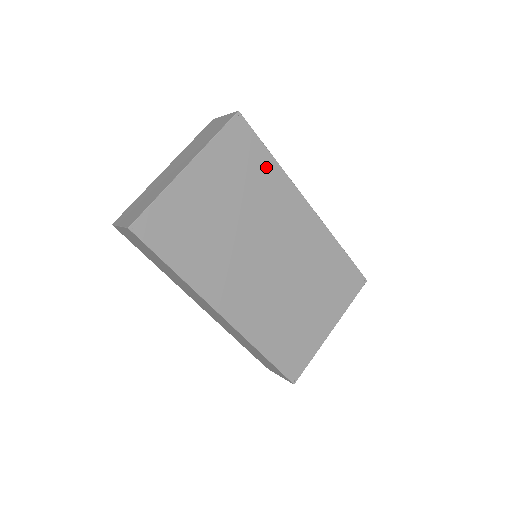
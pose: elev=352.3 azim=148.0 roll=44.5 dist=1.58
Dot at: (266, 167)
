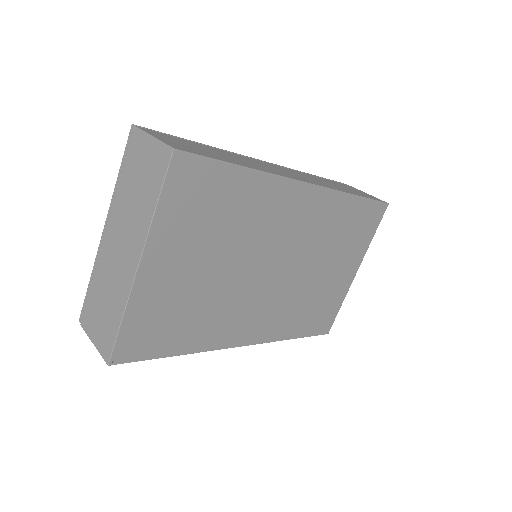
Dot at: (239, 186)
